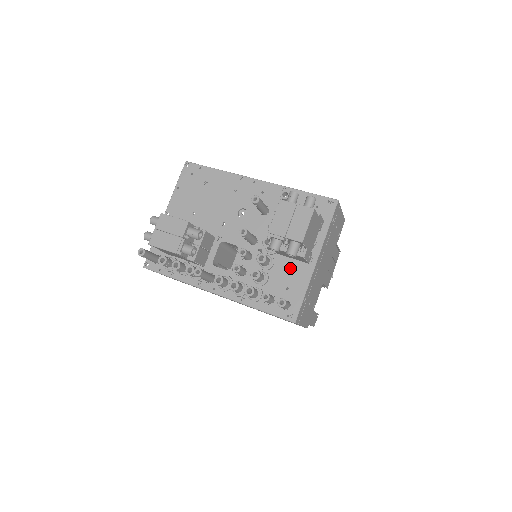
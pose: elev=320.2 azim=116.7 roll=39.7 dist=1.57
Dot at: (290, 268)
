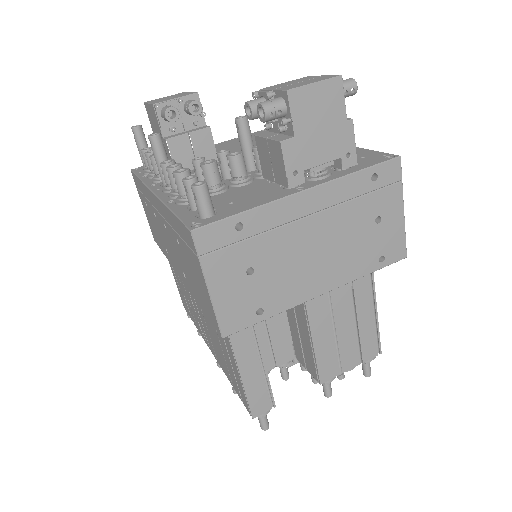
Dot at: (260, 190)
